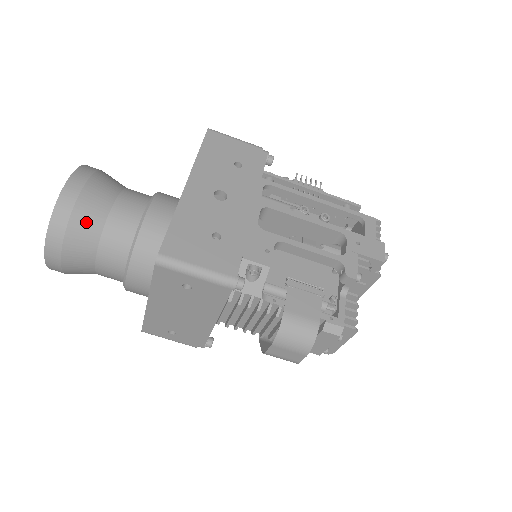
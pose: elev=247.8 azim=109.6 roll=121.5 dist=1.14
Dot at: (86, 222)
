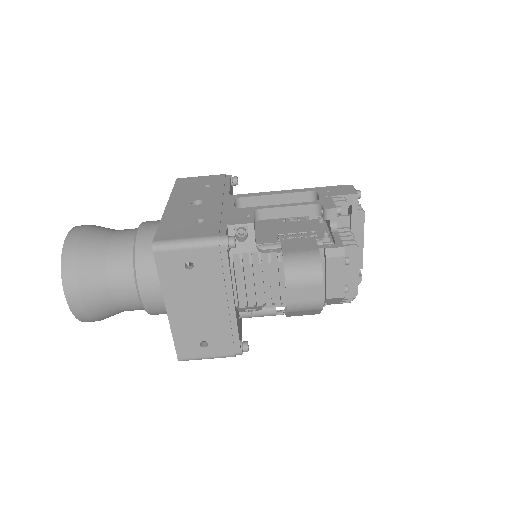
Dot at: (91, 252)
